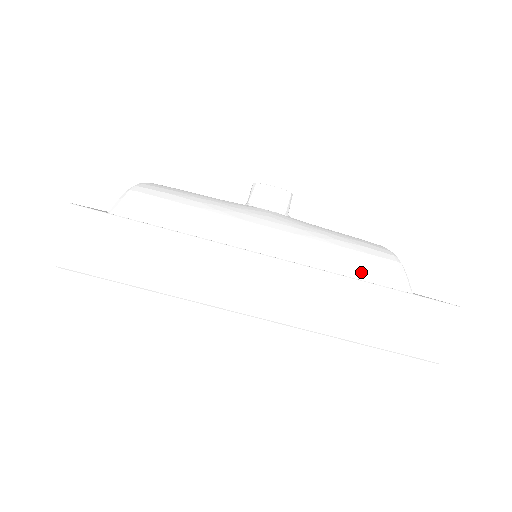
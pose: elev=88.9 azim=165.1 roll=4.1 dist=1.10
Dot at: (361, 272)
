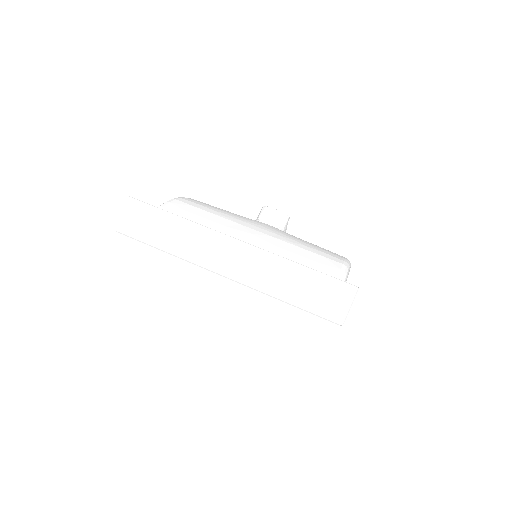
Dot at: (308, 264)
